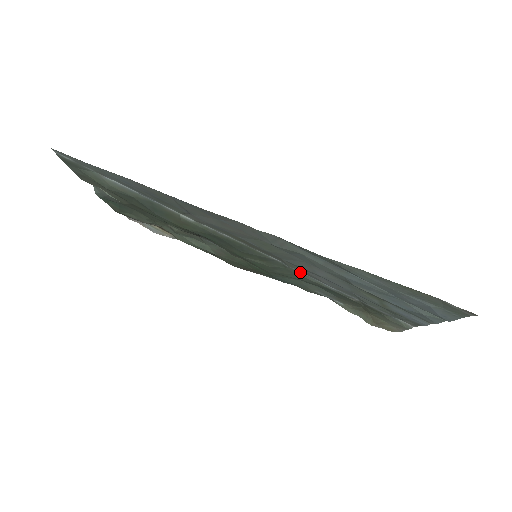
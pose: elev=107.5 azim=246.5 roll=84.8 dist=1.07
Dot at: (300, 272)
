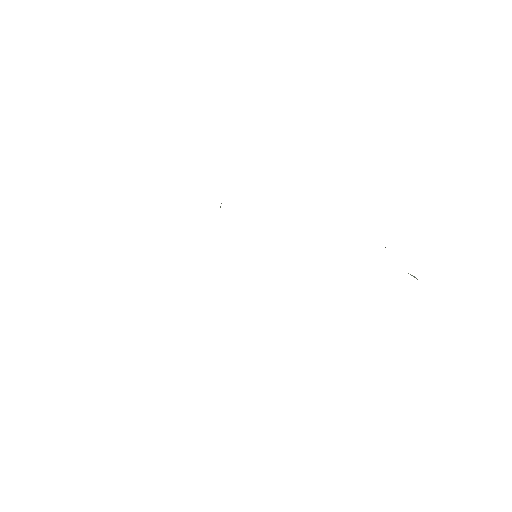
Dot at: occluded
